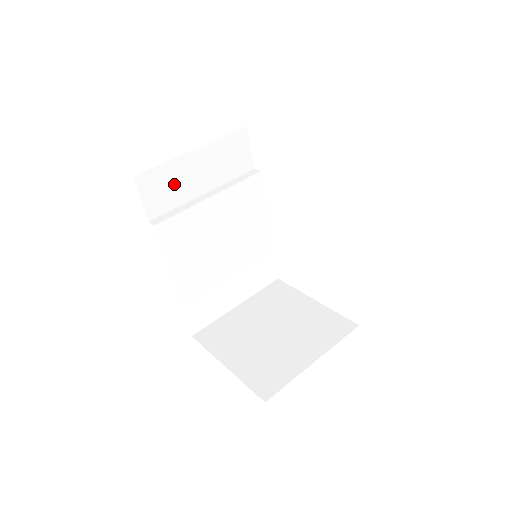
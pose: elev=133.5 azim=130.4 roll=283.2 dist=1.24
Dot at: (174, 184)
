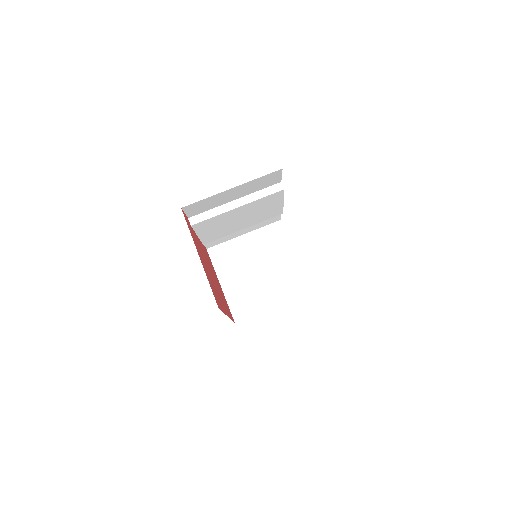
Dot at: (212, 202)
